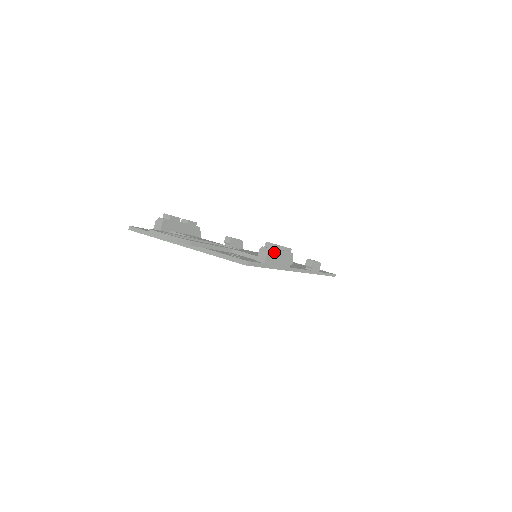
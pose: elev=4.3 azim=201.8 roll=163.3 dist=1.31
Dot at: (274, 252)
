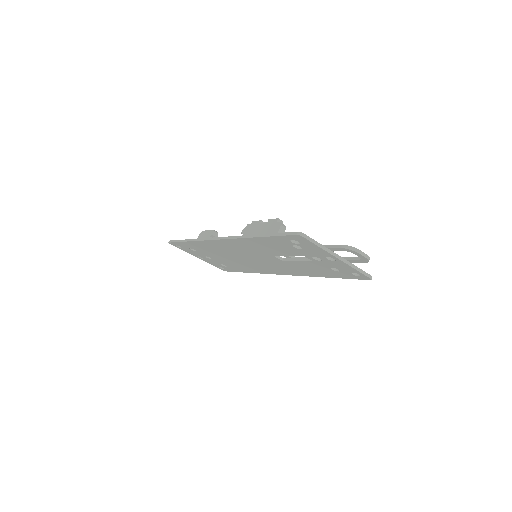
Dot at: occluded
